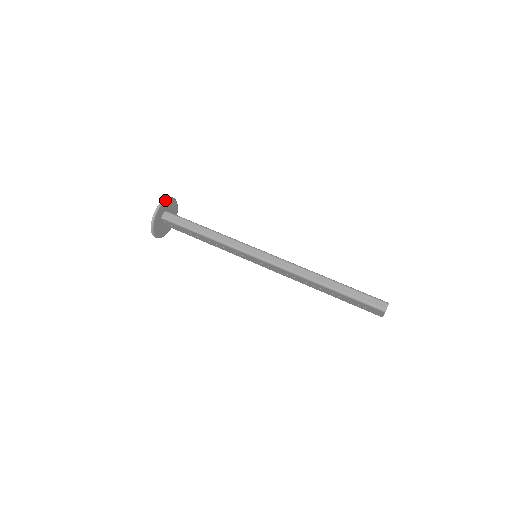
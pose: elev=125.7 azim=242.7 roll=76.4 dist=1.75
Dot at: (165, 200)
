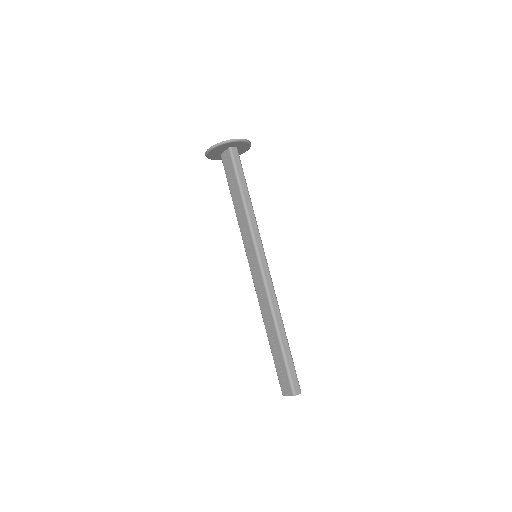
Dot at: (248, 141)
